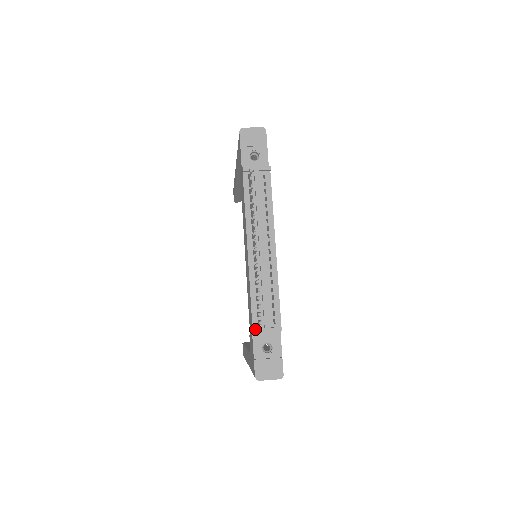
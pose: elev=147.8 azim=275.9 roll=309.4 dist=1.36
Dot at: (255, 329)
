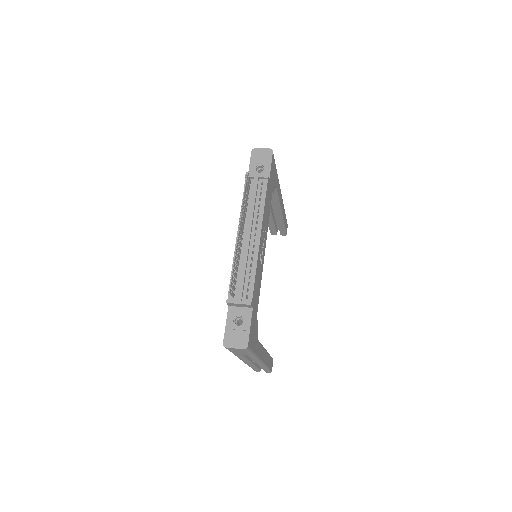
Dot at: (228, 300)
